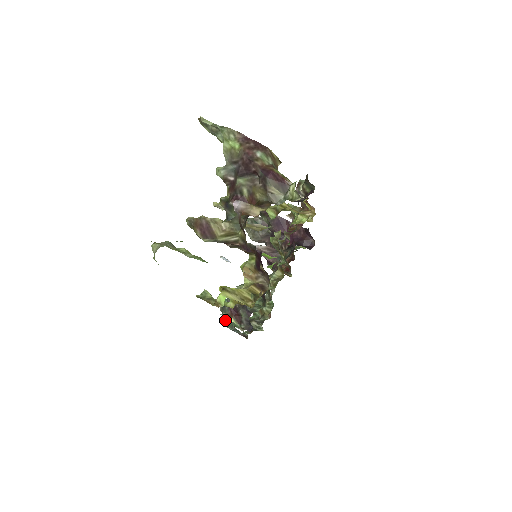
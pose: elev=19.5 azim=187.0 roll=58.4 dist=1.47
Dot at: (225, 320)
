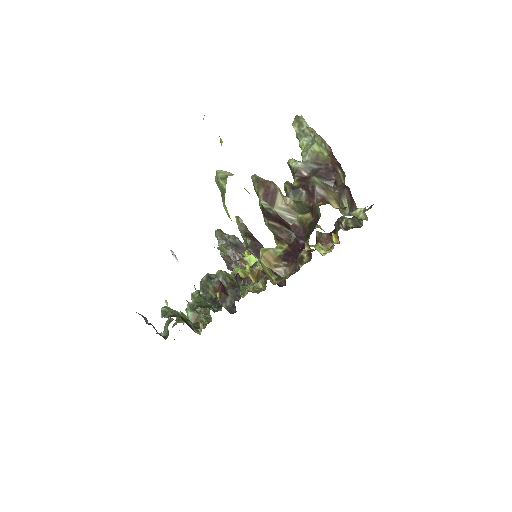
Dot at: occluded
